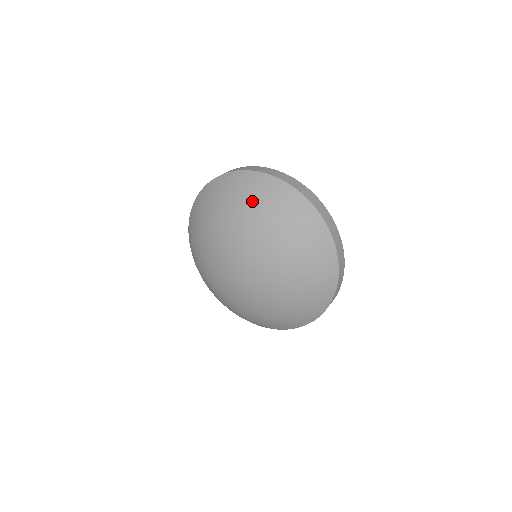
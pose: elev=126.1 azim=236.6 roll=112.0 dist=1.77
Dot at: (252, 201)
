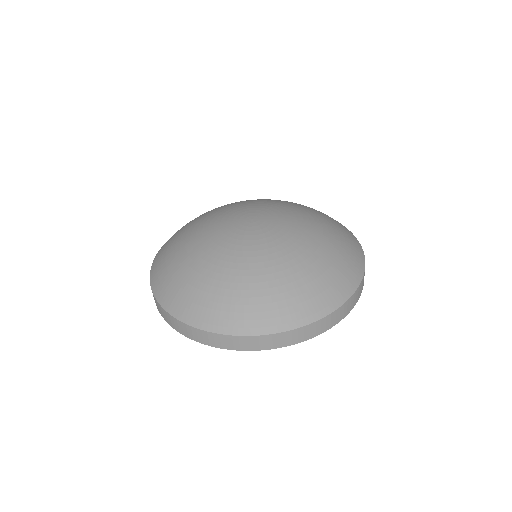
Dot at: occluded
